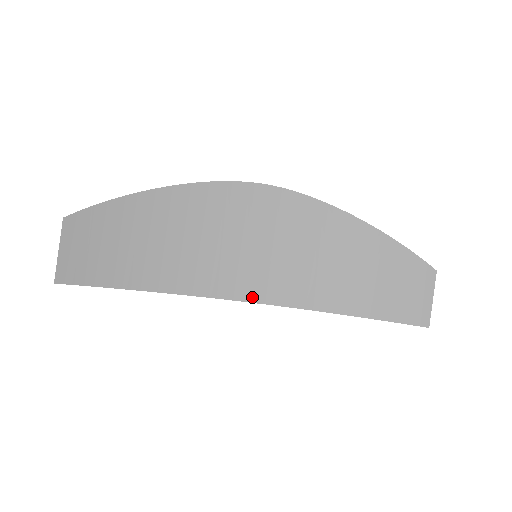
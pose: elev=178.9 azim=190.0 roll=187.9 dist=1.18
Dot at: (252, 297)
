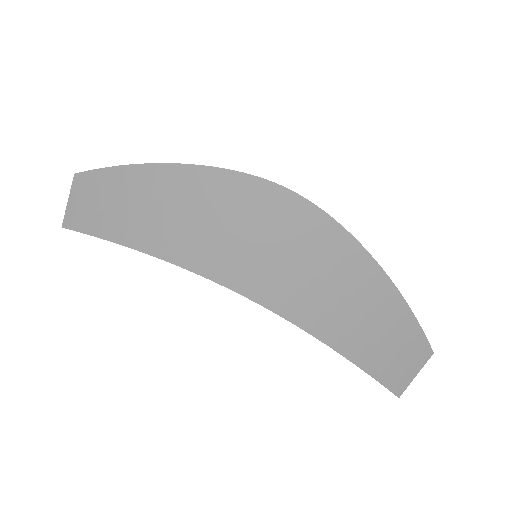
Dot at: (242, 290)
